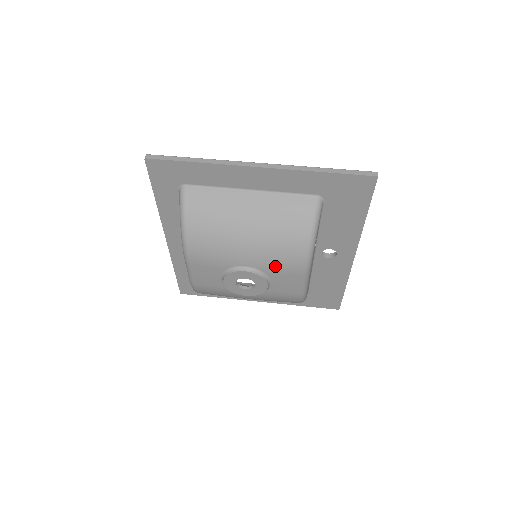
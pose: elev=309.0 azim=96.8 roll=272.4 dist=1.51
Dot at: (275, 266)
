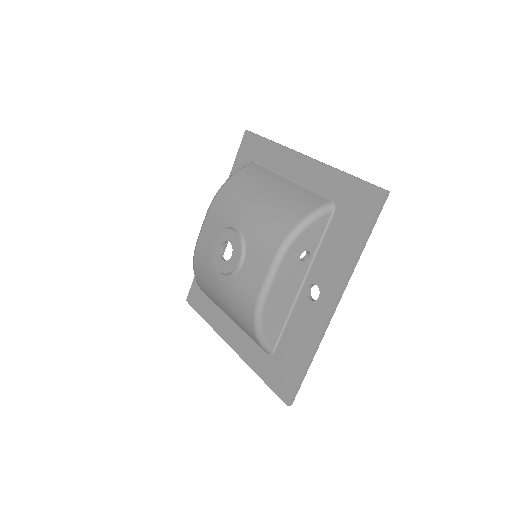
Dot at: (257, 238)
